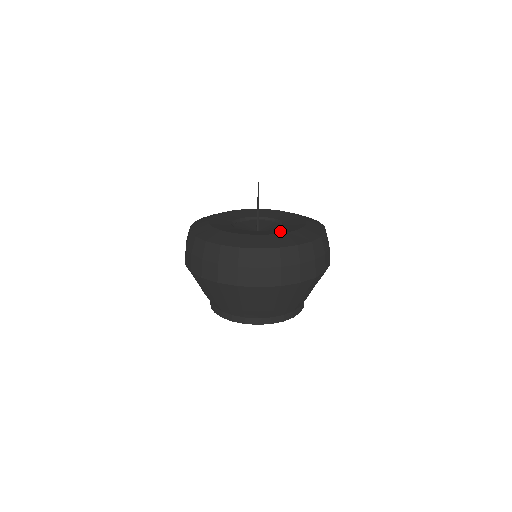
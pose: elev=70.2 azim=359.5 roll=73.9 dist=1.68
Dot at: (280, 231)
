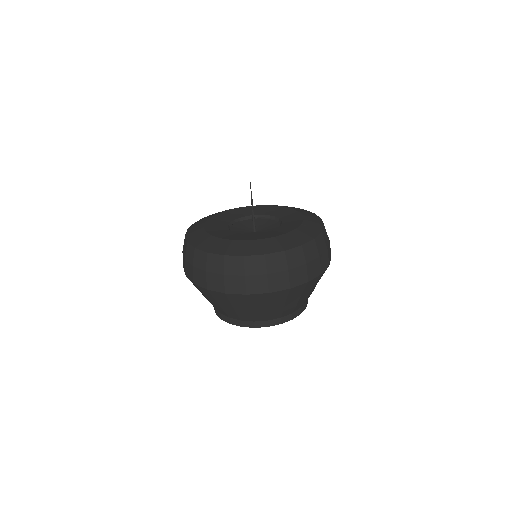
Dot at: (260, 236)
